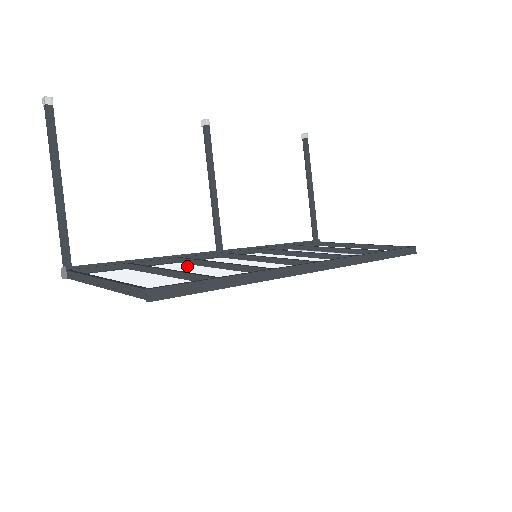
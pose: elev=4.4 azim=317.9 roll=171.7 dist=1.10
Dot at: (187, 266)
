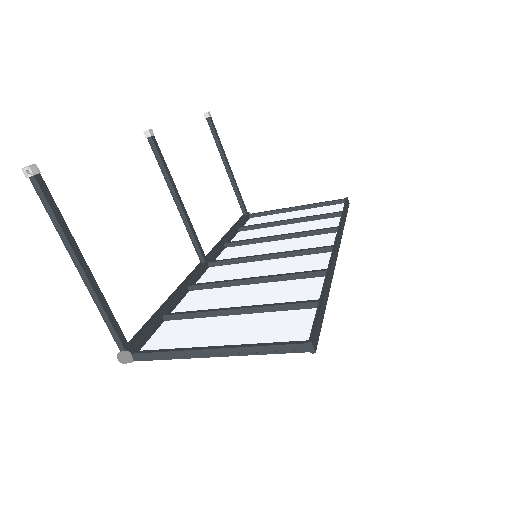
Dot at: (215, 292)
